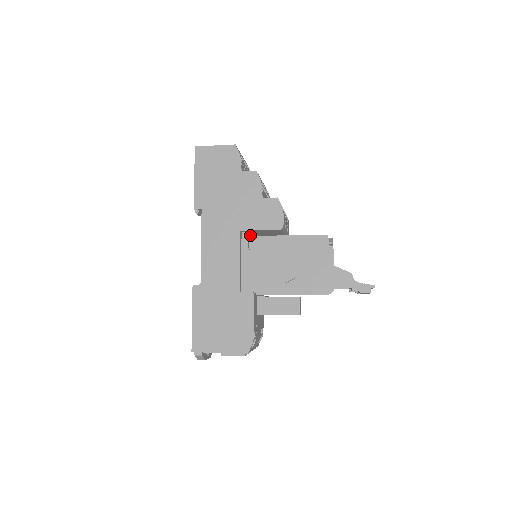
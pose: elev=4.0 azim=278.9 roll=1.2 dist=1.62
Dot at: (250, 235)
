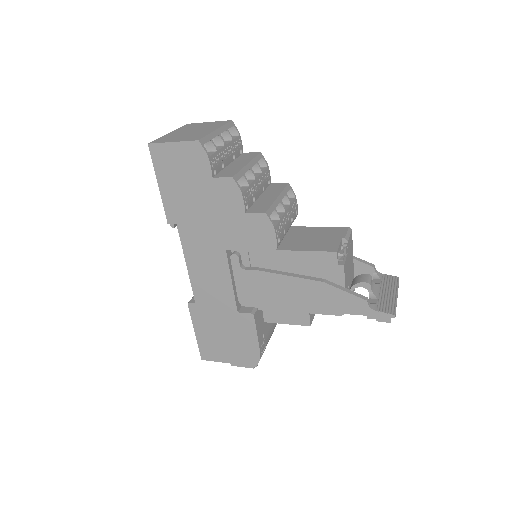
Dot at: occluded
